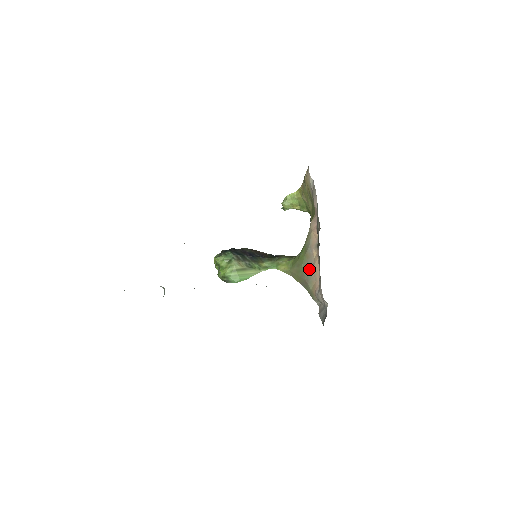
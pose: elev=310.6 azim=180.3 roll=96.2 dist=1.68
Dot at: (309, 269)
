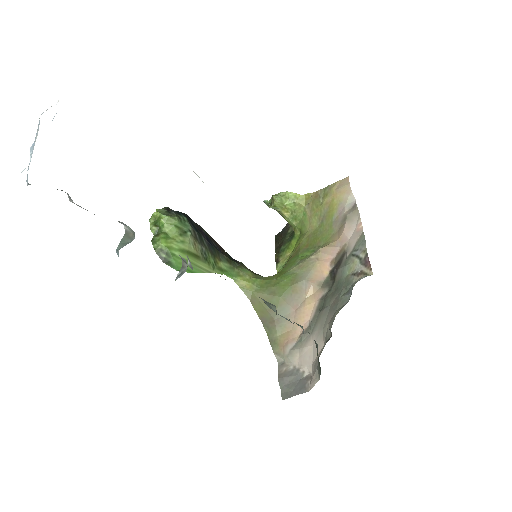
Dot at: (290, 308)
